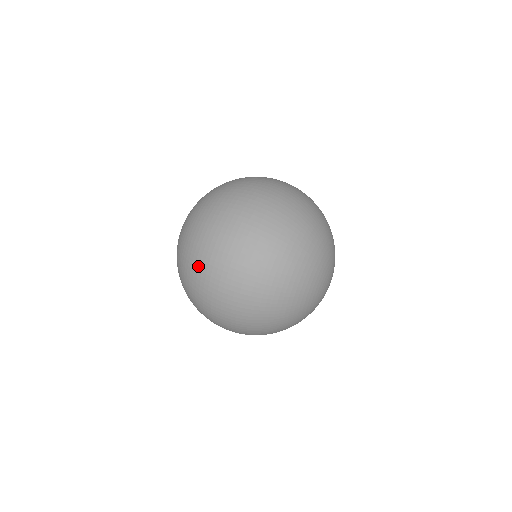
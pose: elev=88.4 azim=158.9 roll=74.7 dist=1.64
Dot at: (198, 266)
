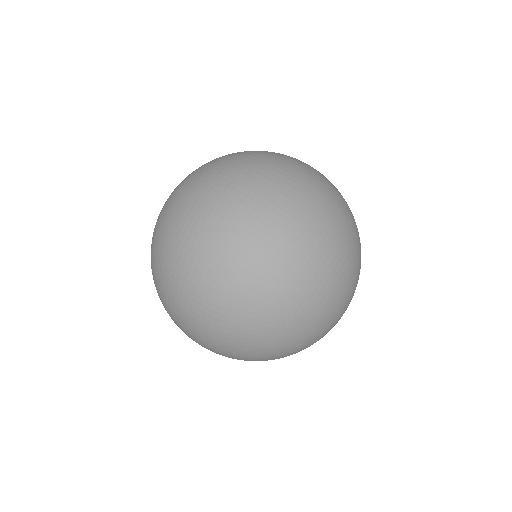
Dot at: (169, 315)
